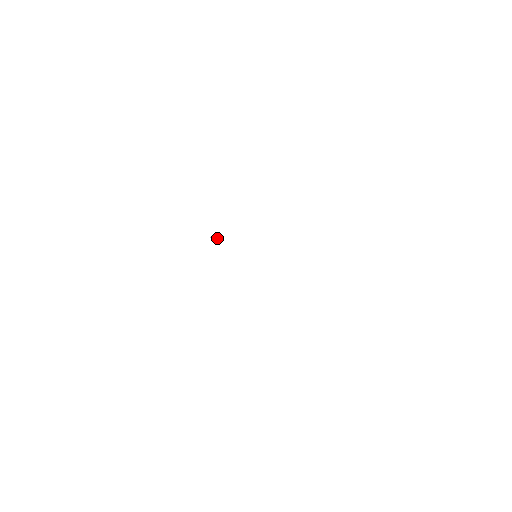
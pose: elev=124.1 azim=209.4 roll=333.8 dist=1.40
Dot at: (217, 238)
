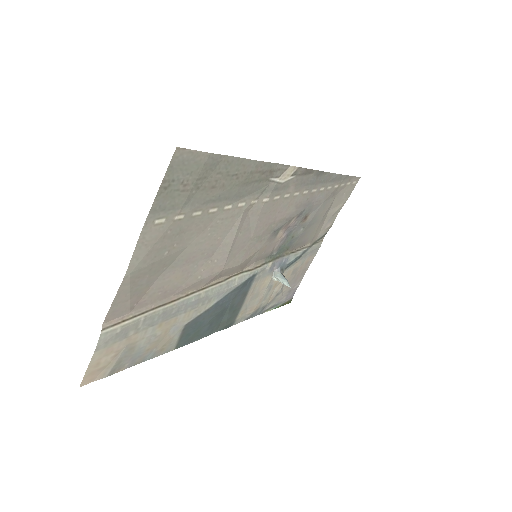
Dot at: (286, 282)
